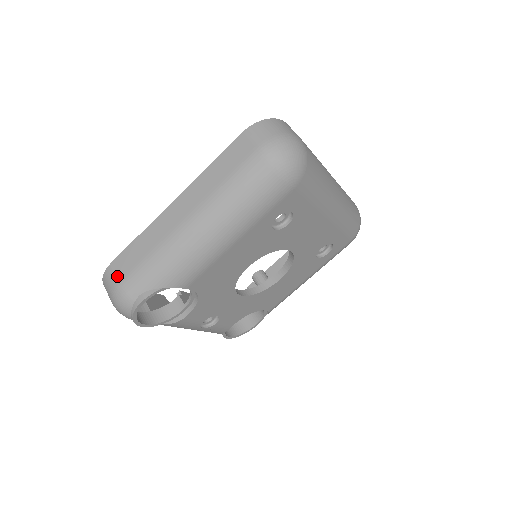
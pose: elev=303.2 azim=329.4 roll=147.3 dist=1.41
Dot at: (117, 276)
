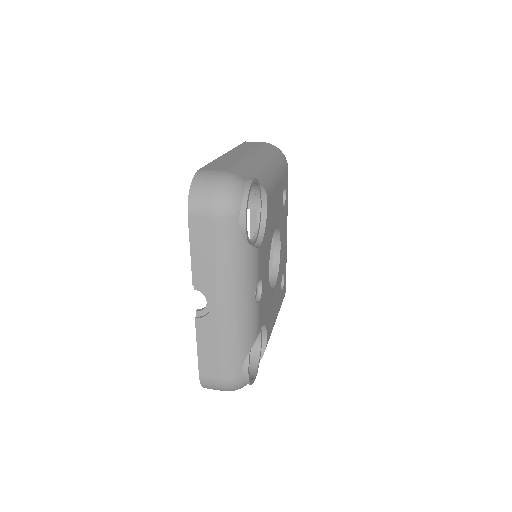
Dot at: (216, 170)
